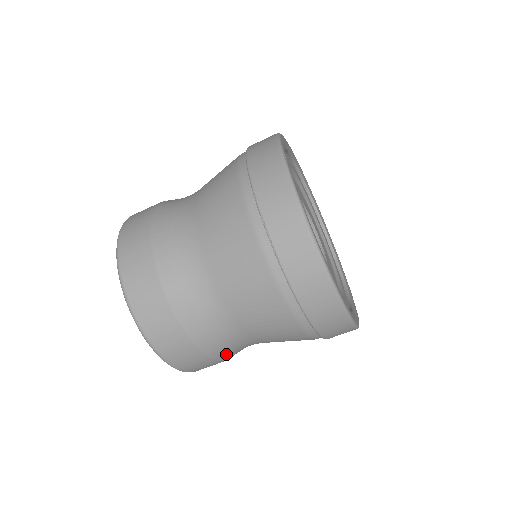
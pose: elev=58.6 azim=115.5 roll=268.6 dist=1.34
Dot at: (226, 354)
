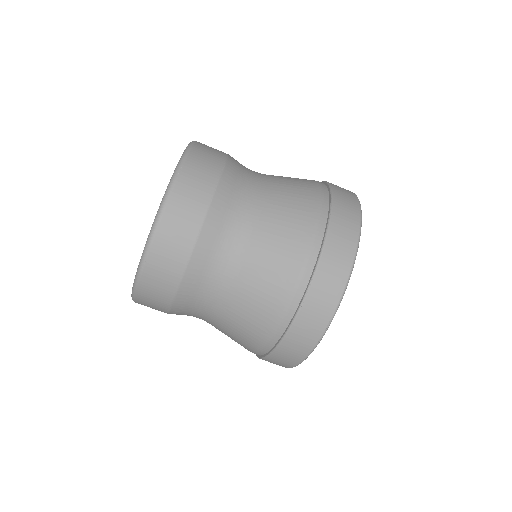
Dot at: (179, 314)
